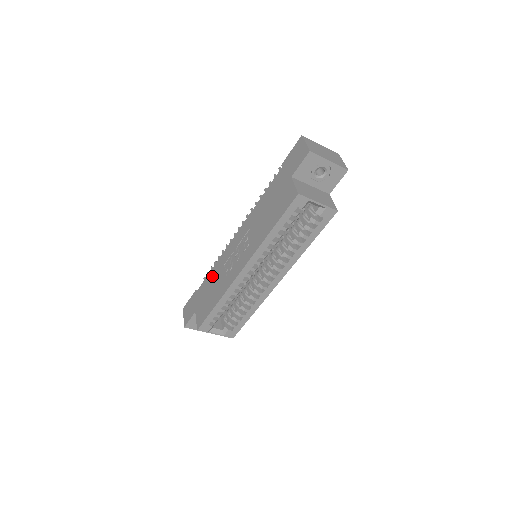
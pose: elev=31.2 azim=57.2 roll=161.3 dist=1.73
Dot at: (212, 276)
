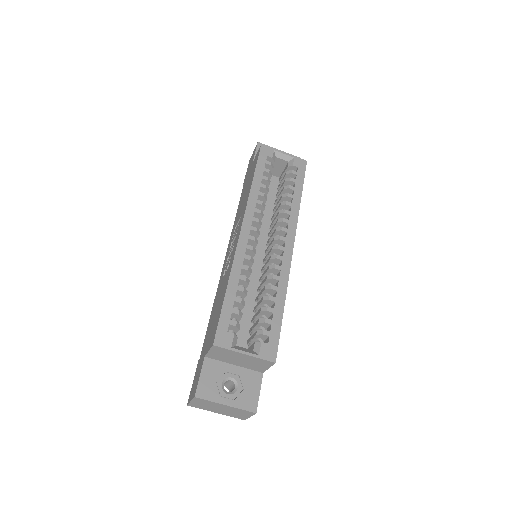
Dot at: (213, 308)
